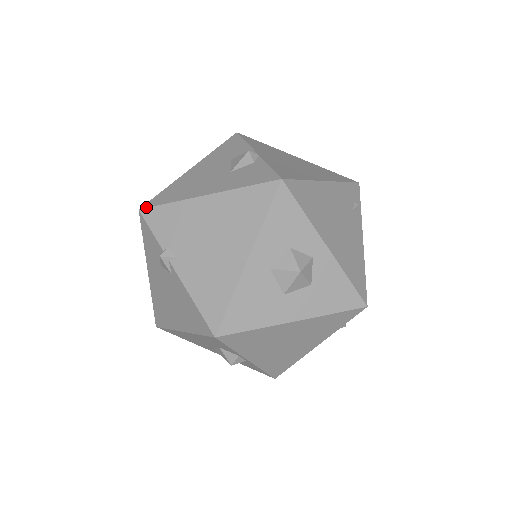
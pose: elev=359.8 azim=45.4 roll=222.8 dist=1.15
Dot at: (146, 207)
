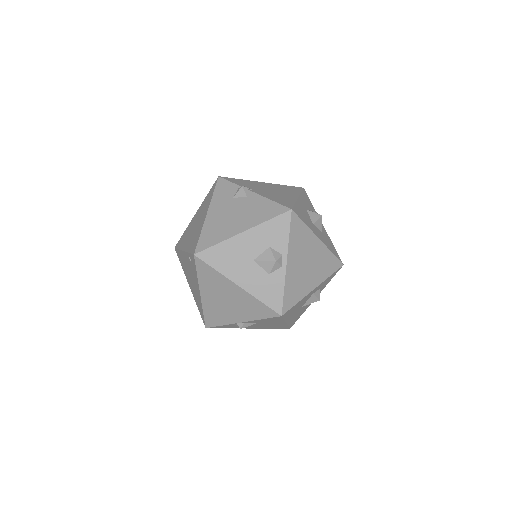
Dot at: (224, 177)
